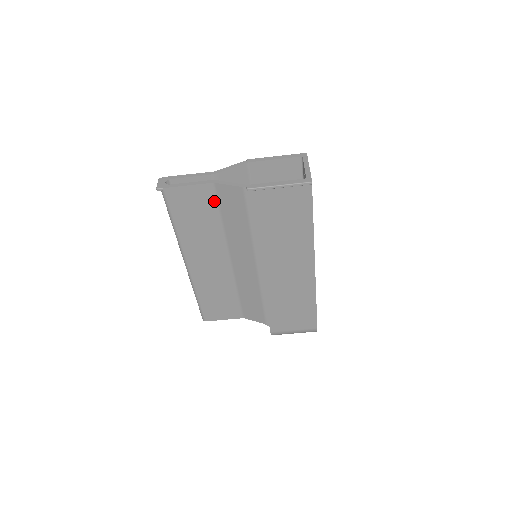
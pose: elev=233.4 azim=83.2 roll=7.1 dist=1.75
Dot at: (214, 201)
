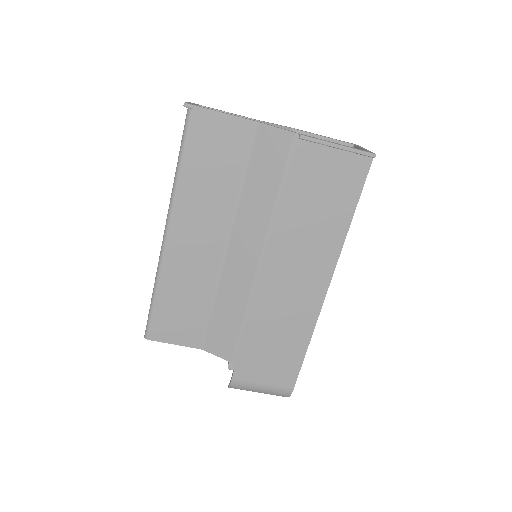
Dot at: (246, 149)
